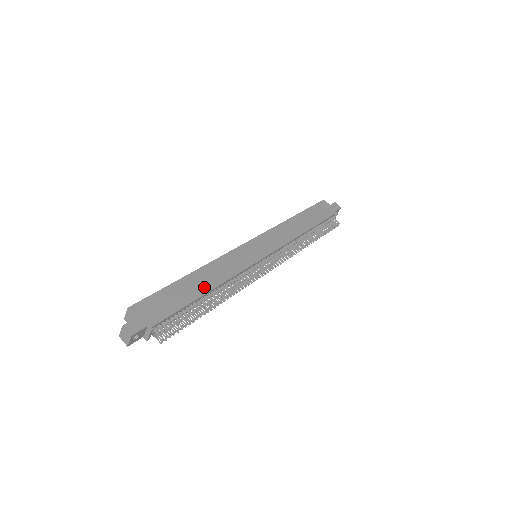
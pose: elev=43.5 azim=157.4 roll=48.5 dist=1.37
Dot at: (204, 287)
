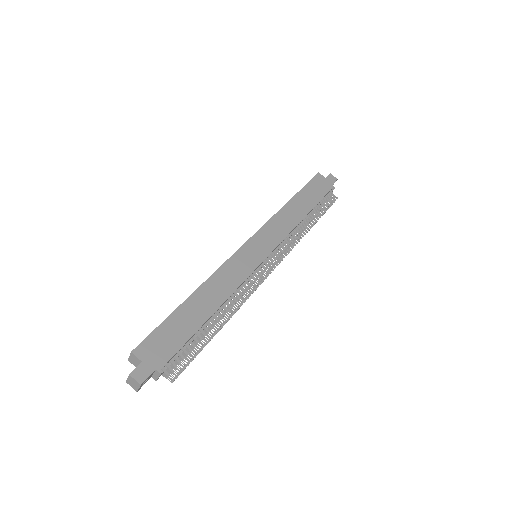
Dot at: (208, 309)
